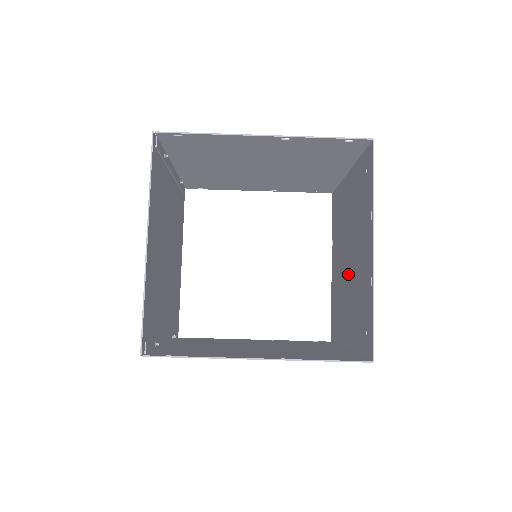
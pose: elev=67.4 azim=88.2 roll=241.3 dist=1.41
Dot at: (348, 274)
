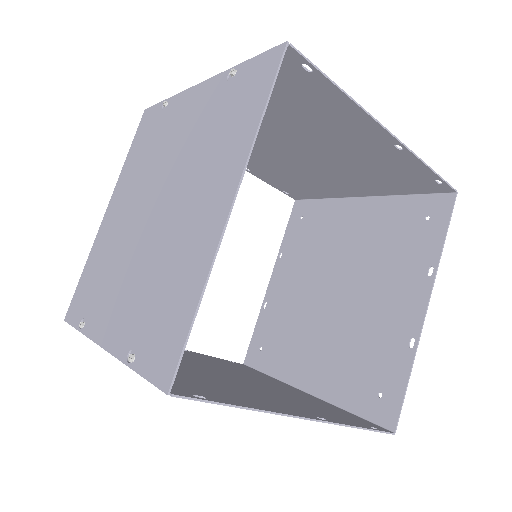
Dot at: (330, 308)
